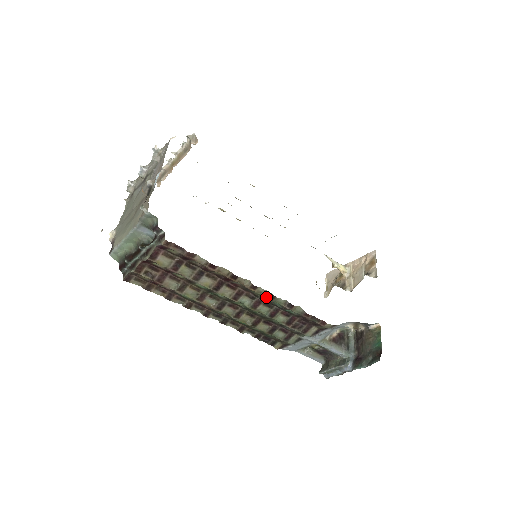
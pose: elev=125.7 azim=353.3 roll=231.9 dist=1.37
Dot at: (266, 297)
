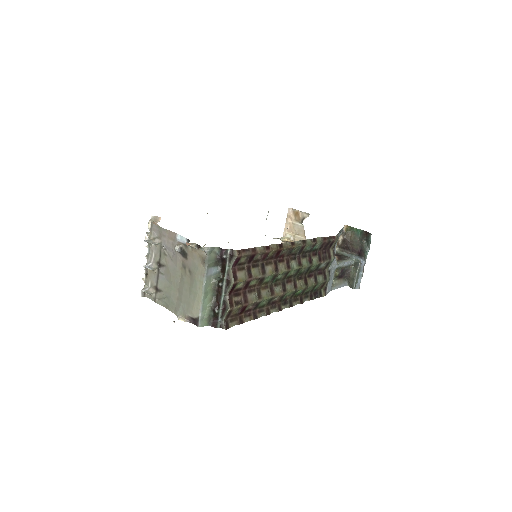
Dot at: (302, 246)
